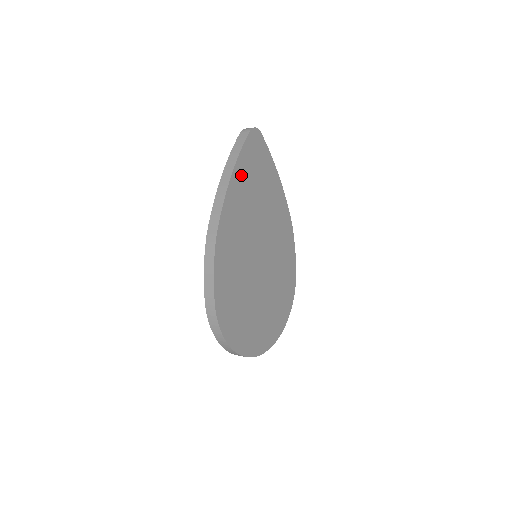
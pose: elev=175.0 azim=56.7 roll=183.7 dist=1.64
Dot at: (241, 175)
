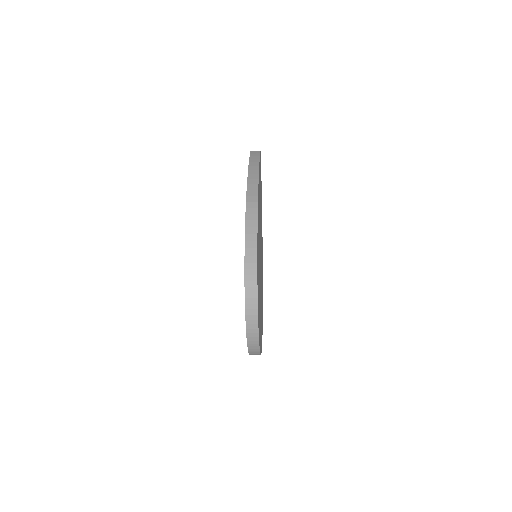
Dot at: occluded
